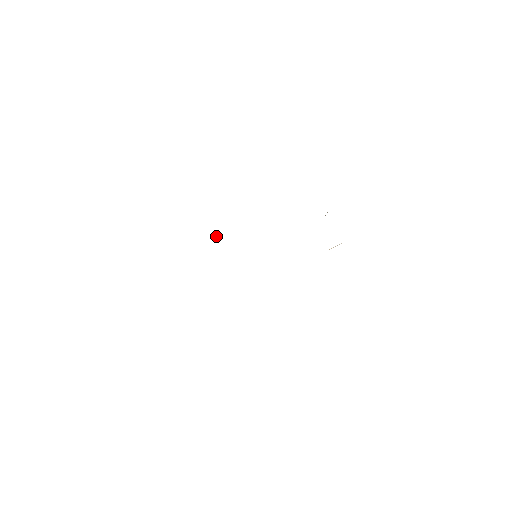
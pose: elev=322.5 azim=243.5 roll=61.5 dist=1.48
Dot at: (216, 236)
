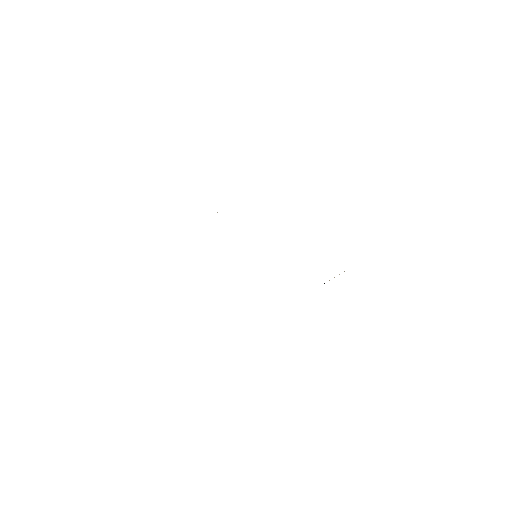
Dot at: occluded
